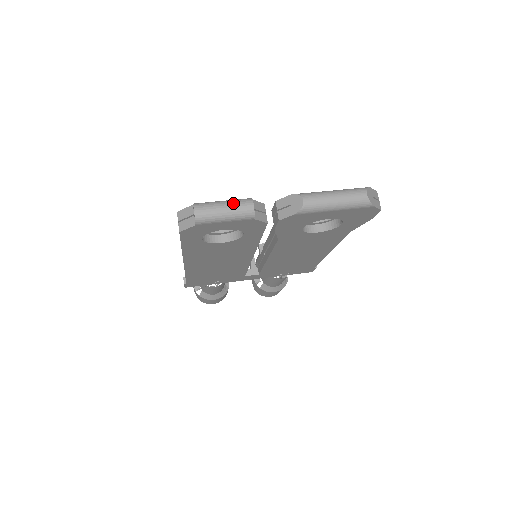
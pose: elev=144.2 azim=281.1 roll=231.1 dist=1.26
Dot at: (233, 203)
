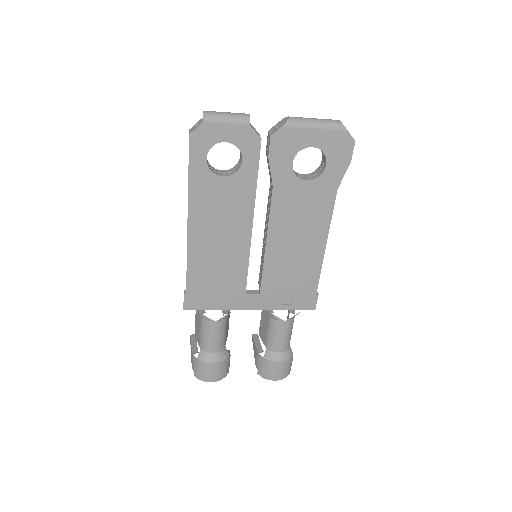
Dot at: (234, 113)
